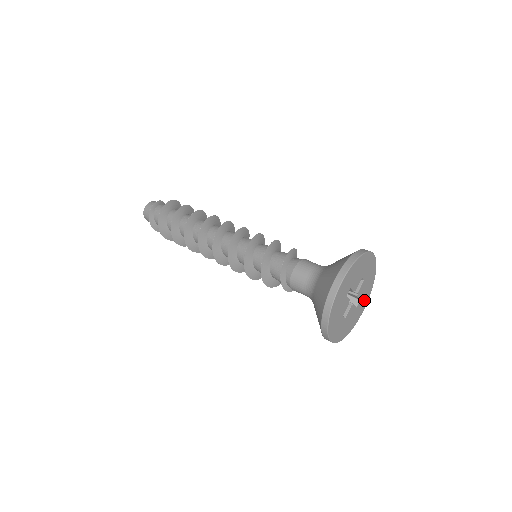
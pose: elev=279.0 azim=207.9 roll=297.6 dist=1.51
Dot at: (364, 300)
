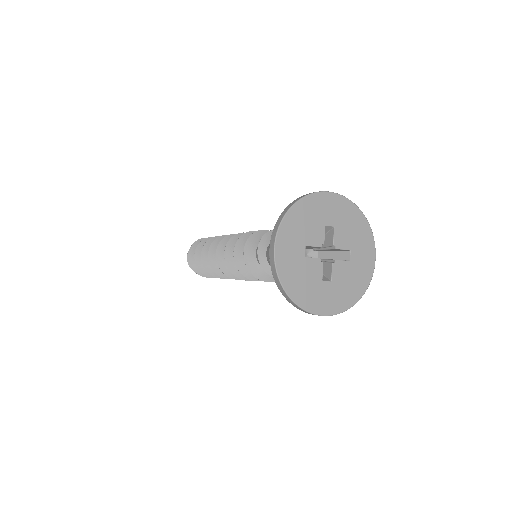
Dot at: (363, 247)
